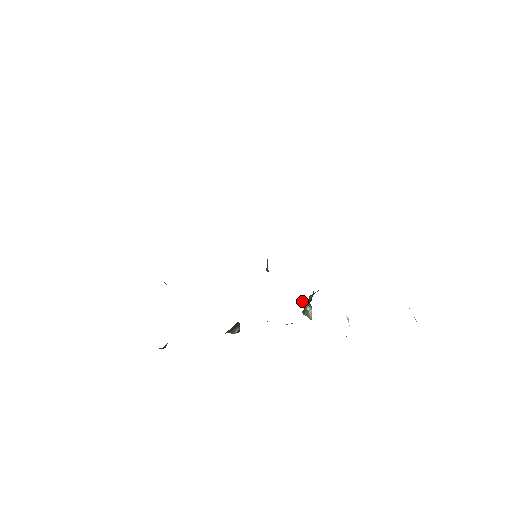
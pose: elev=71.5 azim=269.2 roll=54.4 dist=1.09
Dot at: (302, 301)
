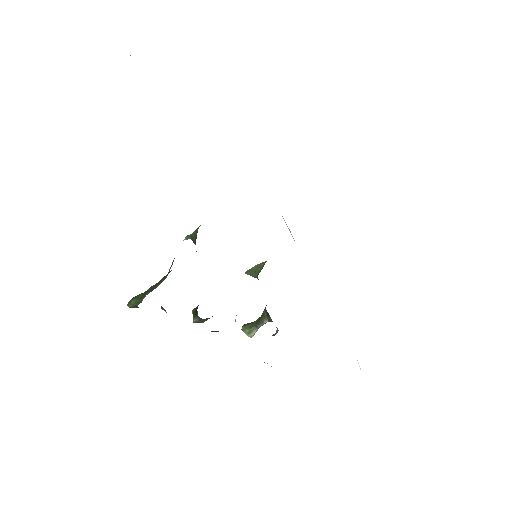
Dot at: (267, 317)
